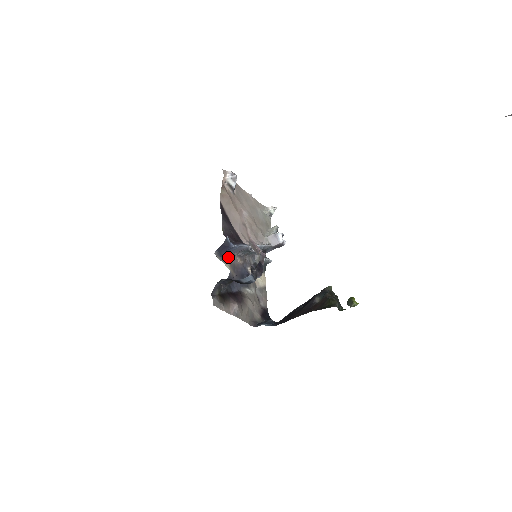
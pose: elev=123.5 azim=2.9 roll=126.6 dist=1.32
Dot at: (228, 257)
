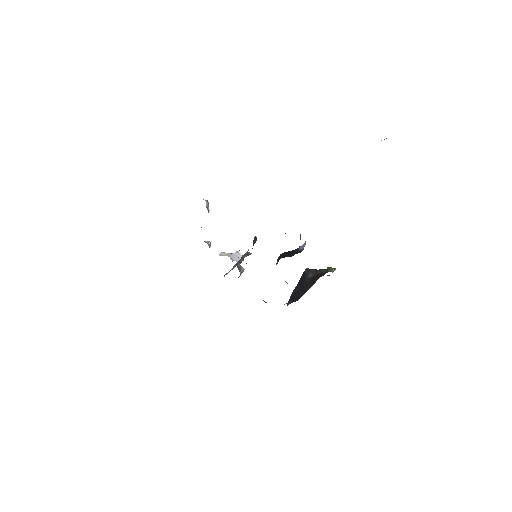
Dot at: occluded
